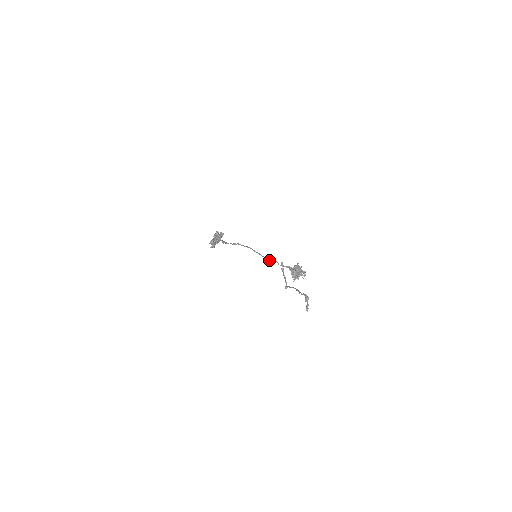
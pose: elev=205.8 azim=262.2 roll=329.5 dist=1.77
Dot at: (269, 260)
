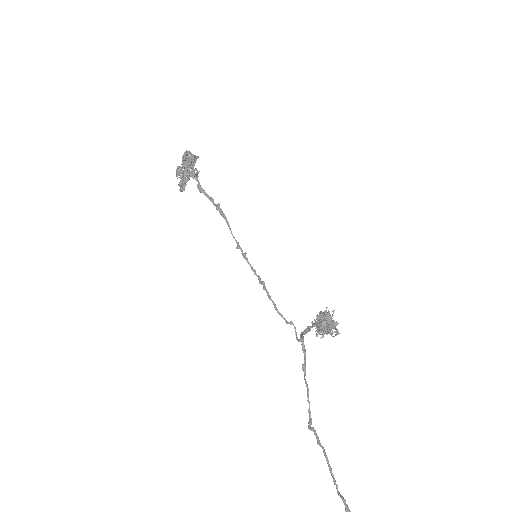
Dot at: (280, 315)
